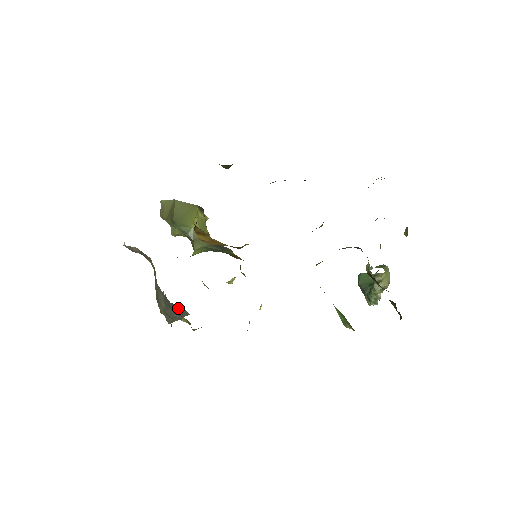
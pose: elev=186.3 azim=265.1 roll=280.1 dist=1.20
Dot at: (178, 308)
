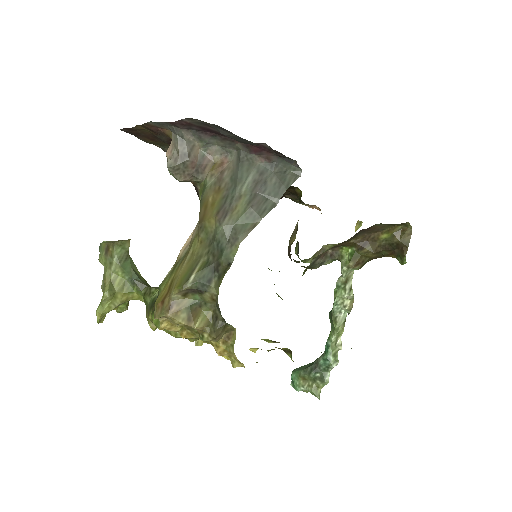
Dot at: (283, 175)
